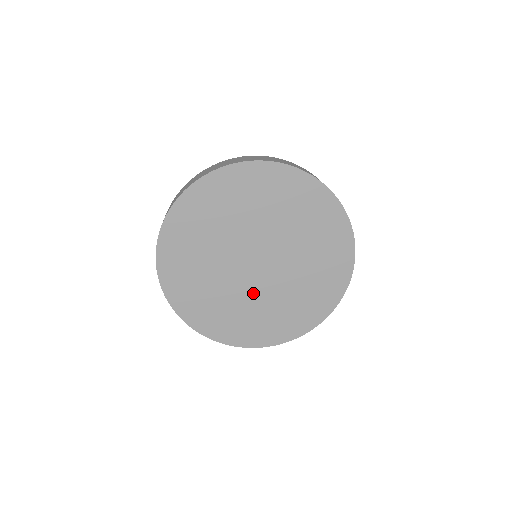
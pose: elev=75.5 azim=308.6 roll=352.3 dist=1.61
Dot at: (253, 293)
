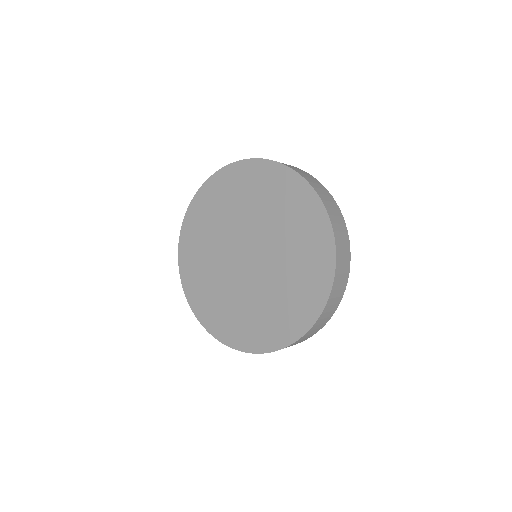
Dot at: (255, 289)
